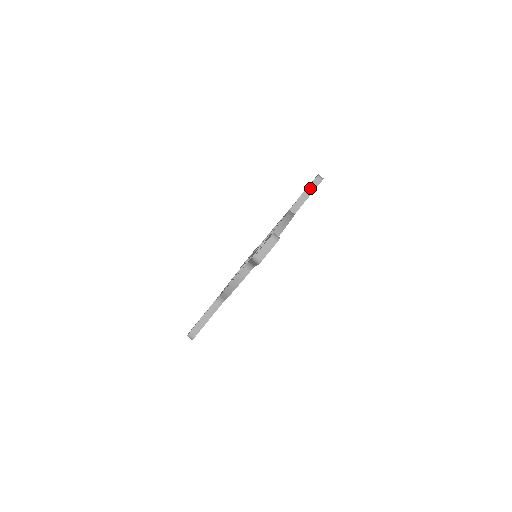
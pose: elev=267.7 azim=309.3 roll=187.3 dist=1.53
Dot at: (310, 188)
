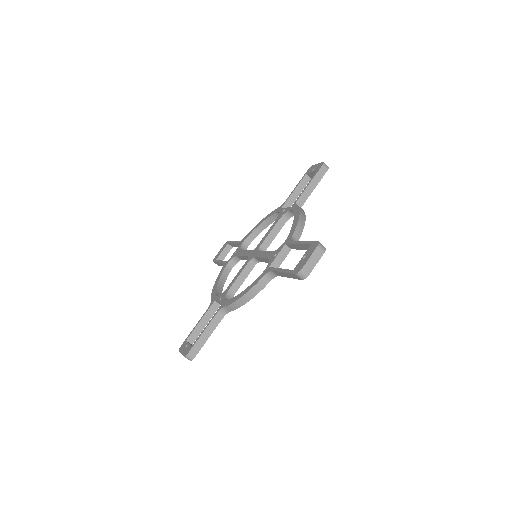
Dot at: (316, 178)
